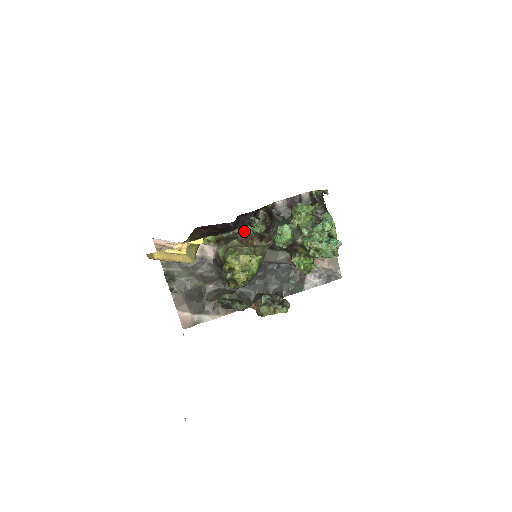
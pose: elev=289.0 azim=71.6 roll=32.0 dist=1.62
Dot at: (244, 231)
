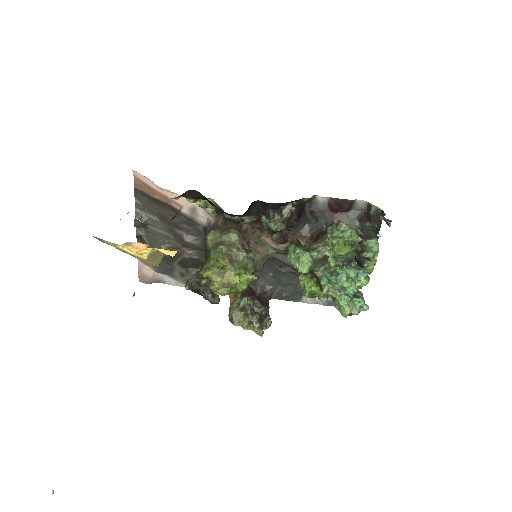
Dot at: (255, 219)
